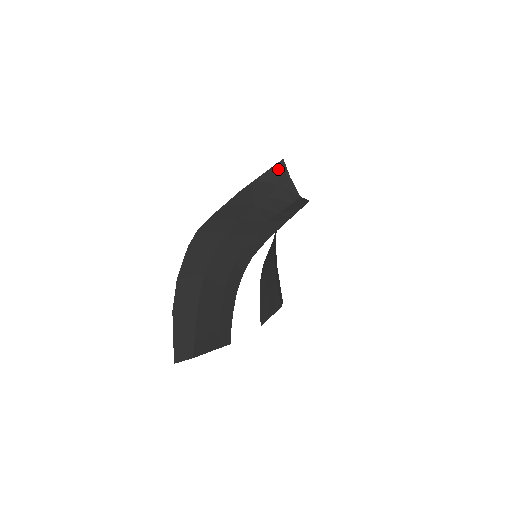
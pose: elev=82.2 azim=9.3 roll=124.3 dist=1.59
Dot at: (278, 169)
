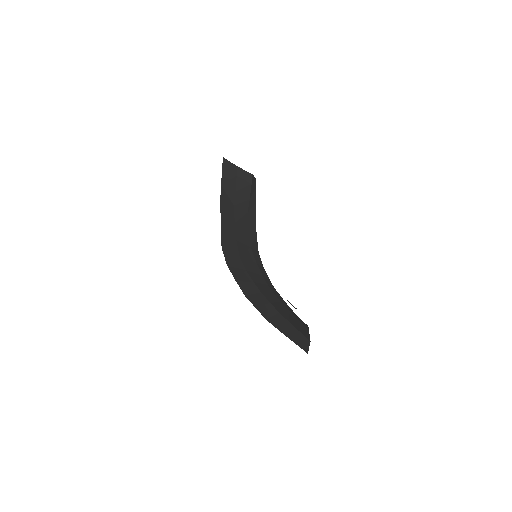
Dot at: (226, 166)
